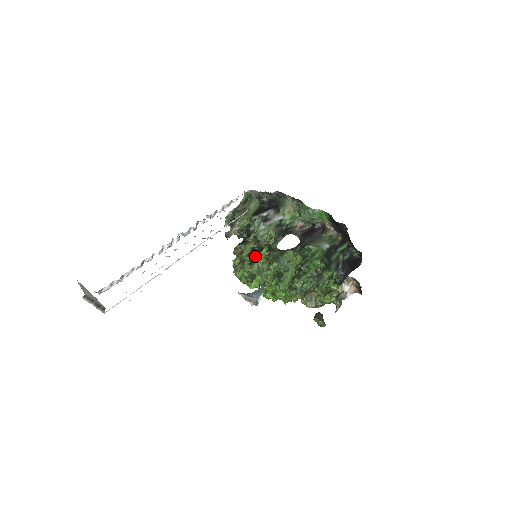
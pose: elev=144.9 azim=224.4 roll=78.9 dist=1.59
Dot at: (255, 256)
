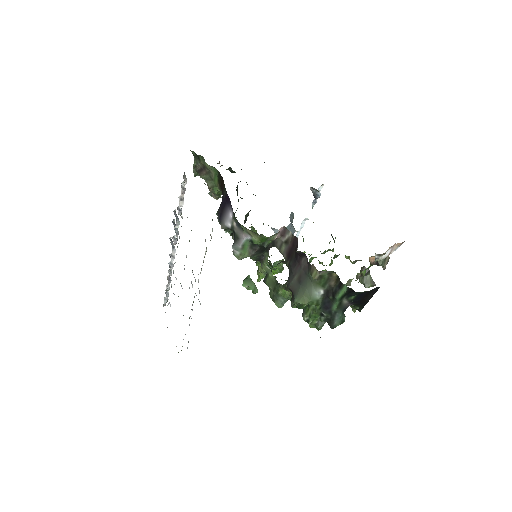
Dot at: occluded
